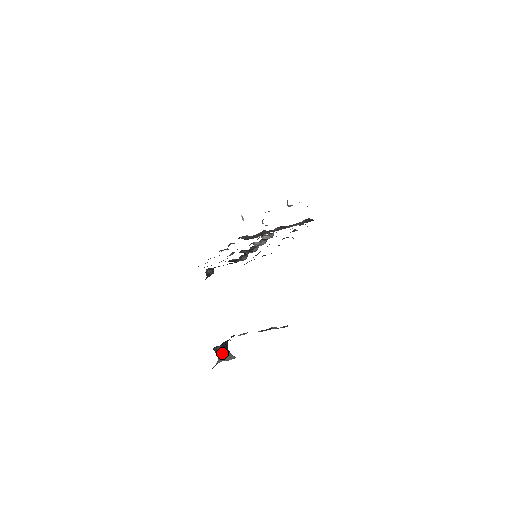
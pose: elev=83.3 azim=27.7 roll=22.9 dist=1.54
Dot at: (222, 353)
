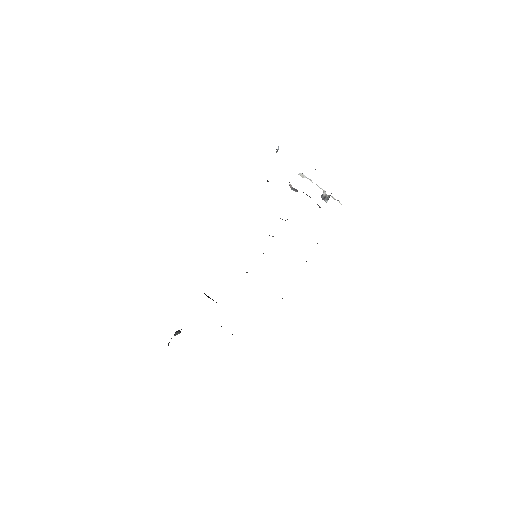
Dot at: occluded
